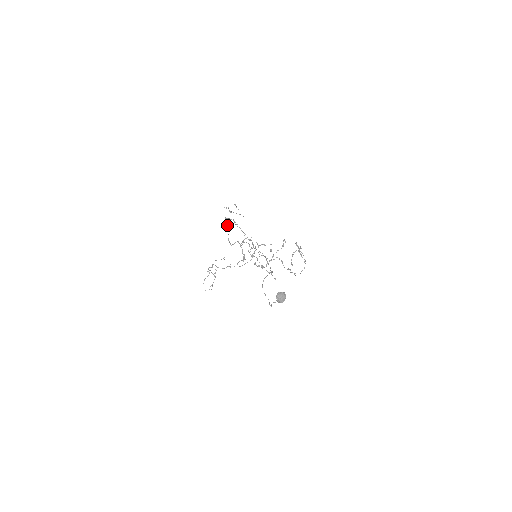
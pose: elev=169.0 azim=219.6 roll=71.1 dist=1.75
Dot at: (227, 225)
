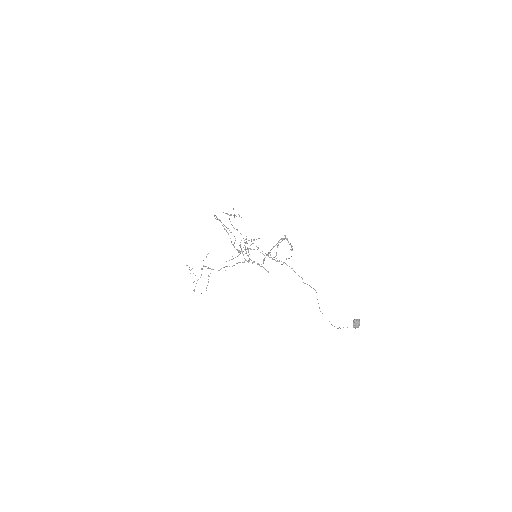
Dot at: occluded
